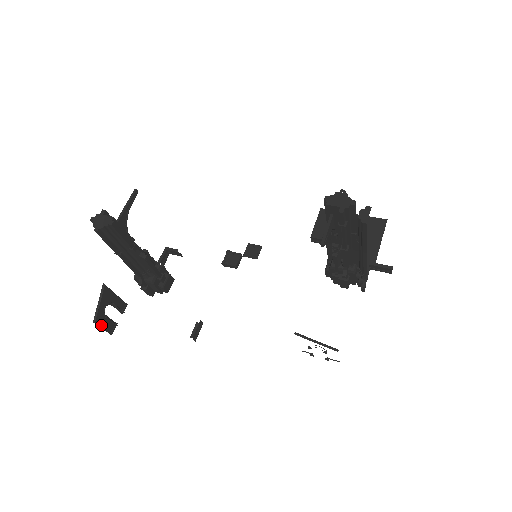
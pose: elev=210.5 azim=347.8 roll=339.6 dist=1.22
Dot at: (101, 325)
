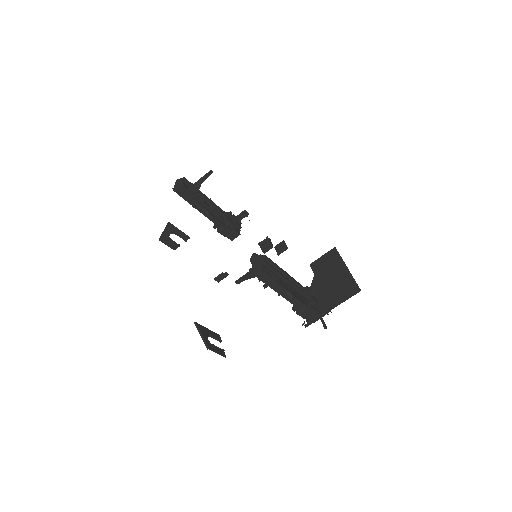
Dot at: (165, 243)
